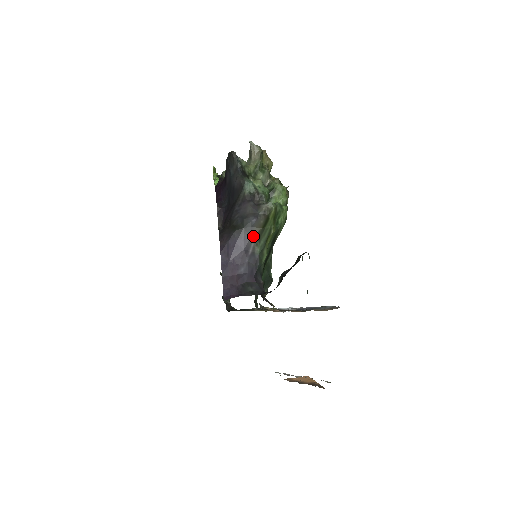
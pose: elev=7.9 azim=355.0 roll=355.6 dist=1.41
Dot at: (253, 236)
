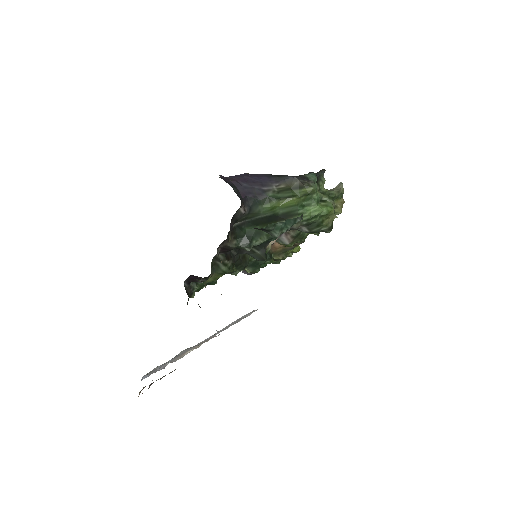
Dot at: (278, 185)
